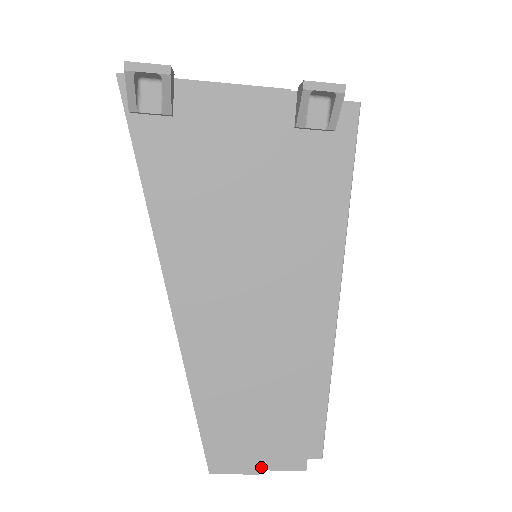
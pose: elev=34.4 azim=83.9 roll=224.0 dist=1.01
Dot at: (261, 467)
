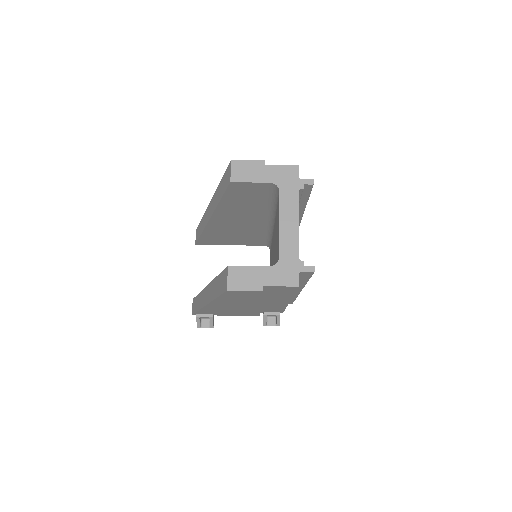
Dot at: (266, 166)
